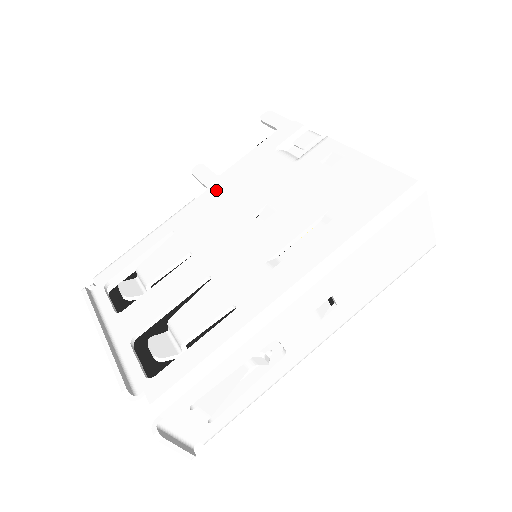
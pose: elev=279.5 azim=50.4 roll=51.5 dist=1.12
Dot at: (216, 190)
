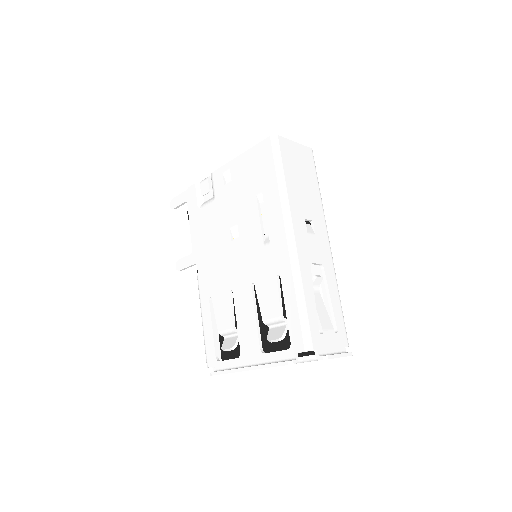
Dot at: (201, 258)
